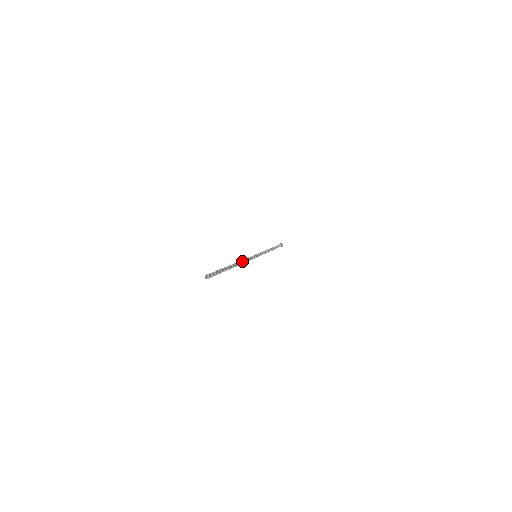
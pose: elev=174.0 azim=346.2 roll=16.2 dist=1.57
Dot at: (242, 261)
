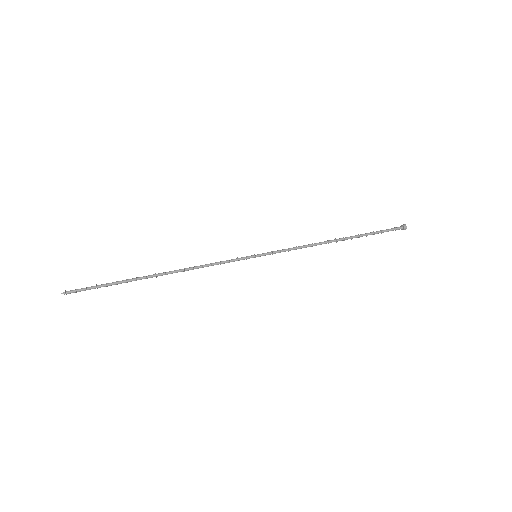
Dot at: (189, 268)
